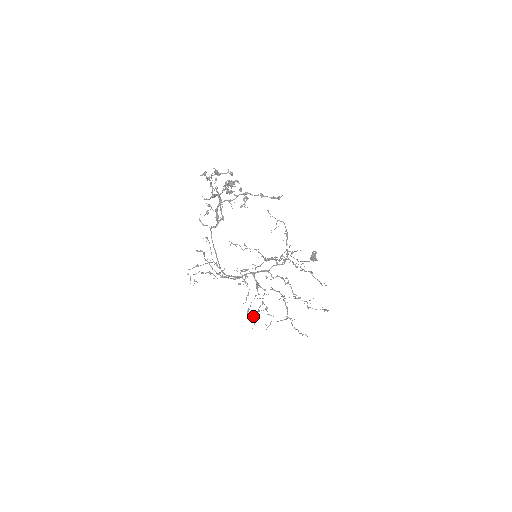
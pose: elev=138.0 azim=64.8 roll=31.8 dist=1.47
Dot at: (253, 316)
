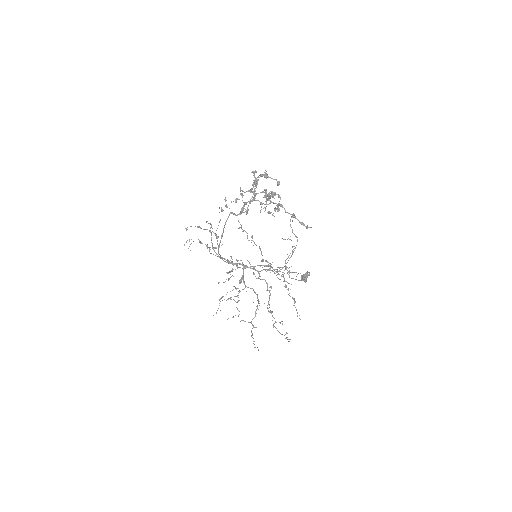
Dot at: (222, 300)
